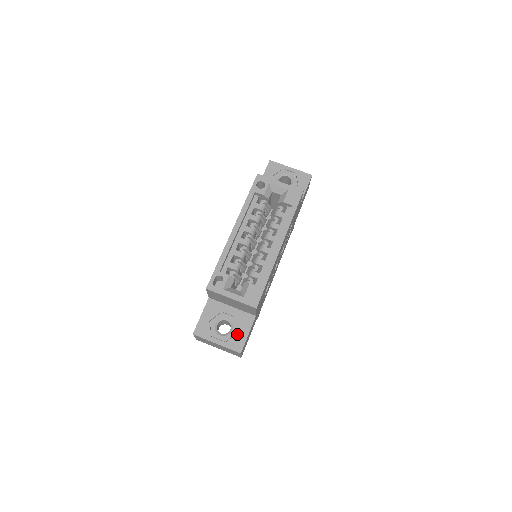
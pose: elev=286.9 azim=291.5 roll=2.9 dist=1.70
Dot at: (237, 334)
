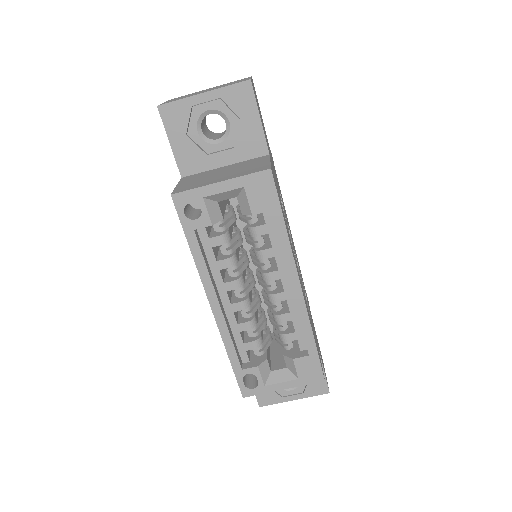
Dot at: occluded
